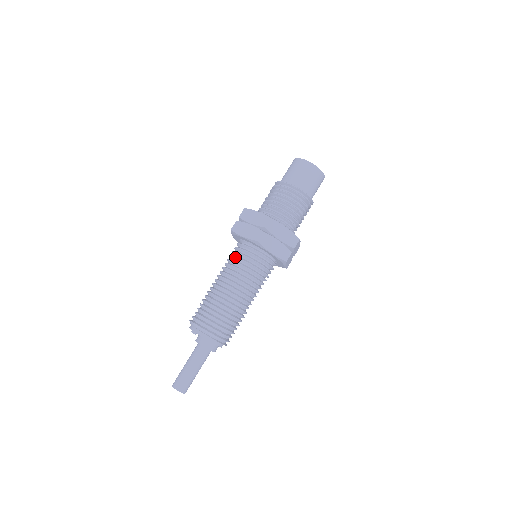
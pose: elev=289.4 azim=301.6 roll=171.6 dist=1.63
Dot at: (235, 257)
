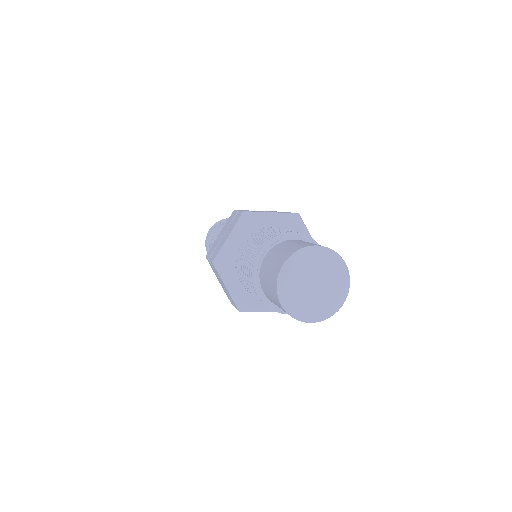
Dot at: occluded
